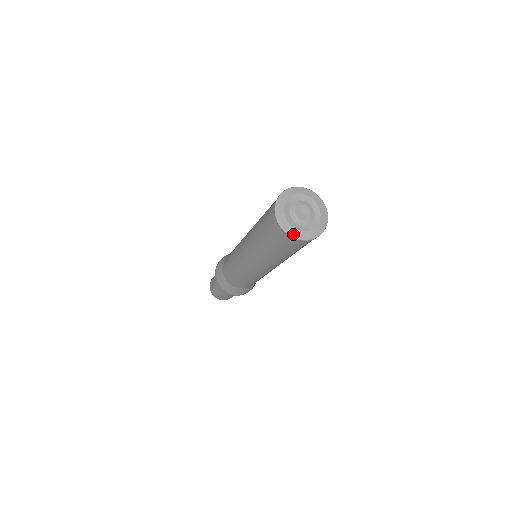
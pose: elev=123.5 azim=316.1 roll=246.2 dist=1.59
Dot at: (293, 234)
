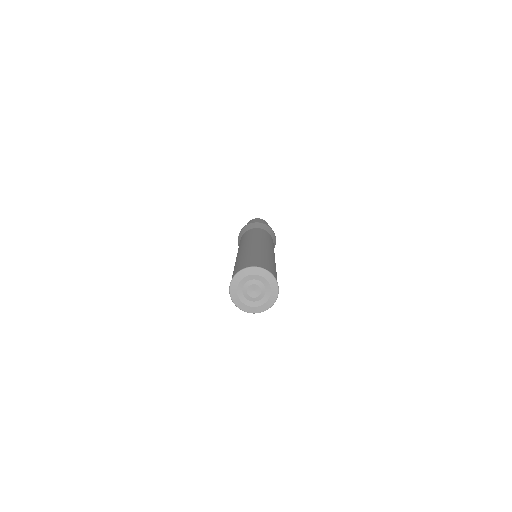
Dot at: (234, 298)
